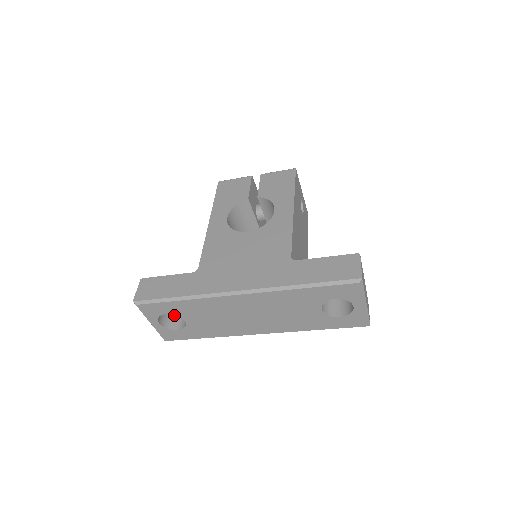
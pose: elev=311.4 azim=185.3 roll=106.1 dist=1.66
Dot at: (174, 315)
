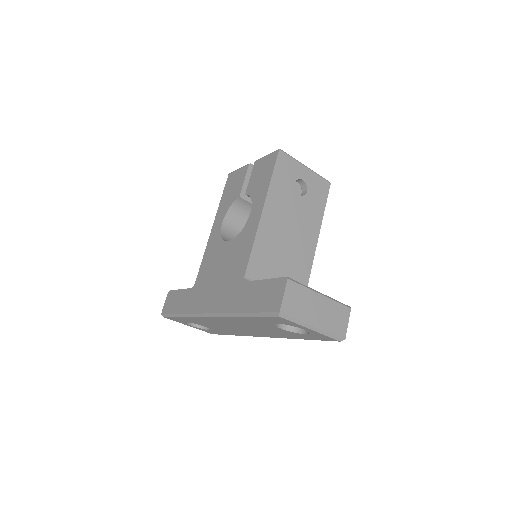
Dot at: occluded
